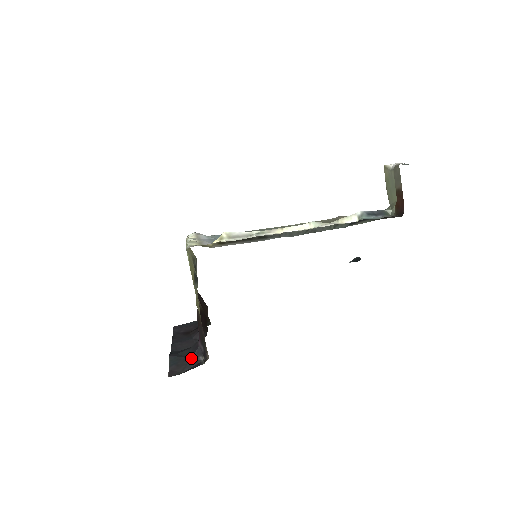
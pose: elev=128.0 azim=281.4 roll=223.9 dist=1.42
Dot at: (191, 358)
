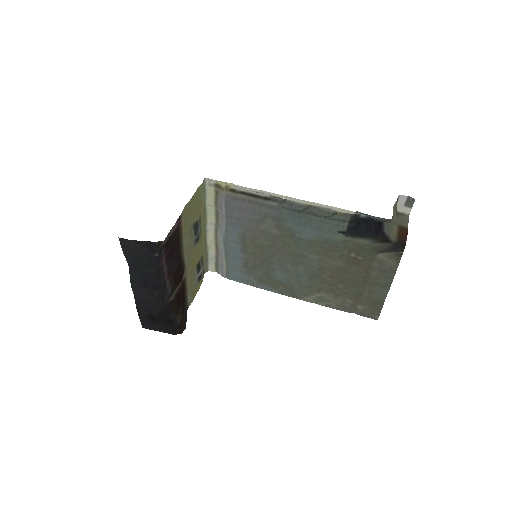
Dot at: (147, 256)
